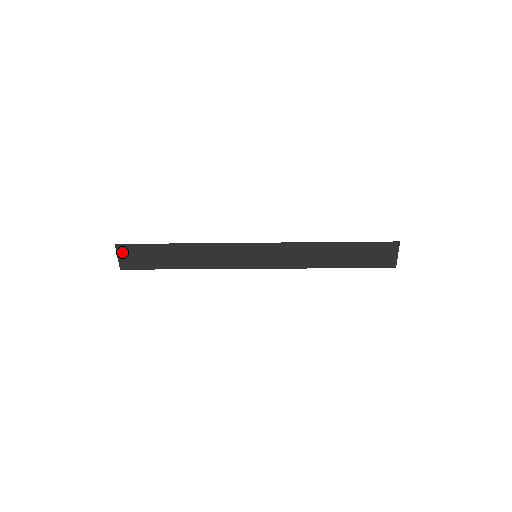
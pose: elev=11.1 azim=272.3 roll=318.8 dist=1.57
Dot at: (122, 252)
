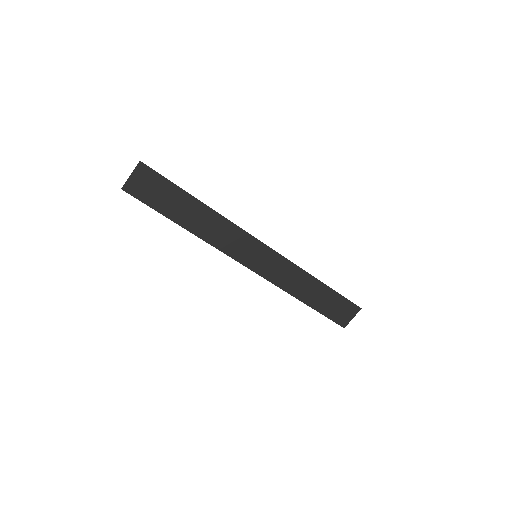
Dot at: (140, 173)
